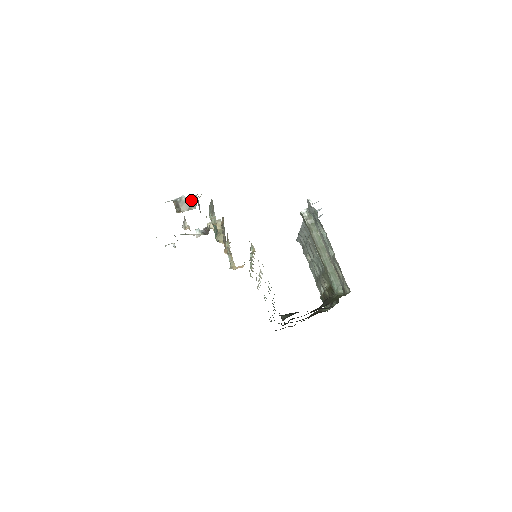
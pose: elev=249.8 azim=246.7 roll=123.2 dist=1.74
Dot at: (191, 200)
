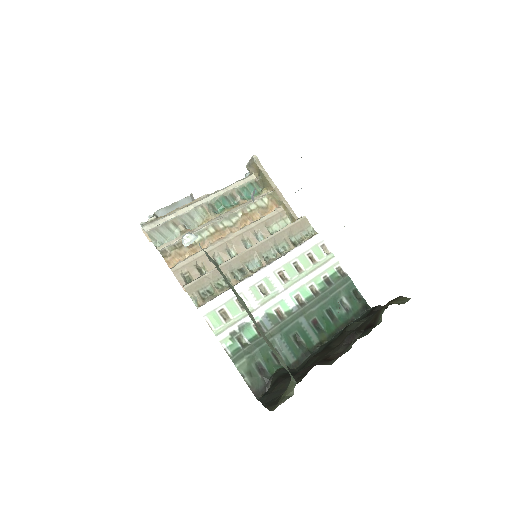
Dot at: occluded
